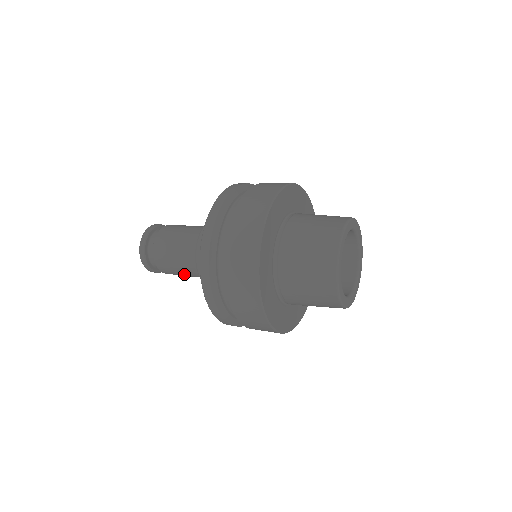
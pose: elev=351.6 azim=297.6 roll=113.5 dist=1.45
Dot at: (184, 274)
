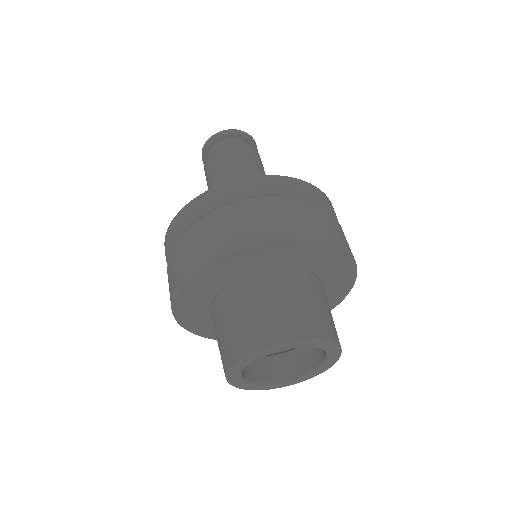
Dot at: occluded
